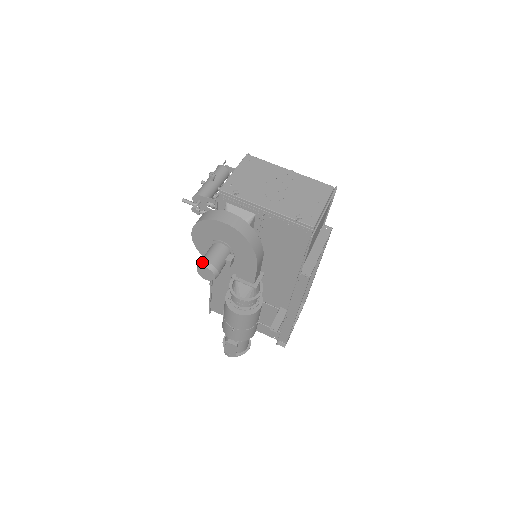
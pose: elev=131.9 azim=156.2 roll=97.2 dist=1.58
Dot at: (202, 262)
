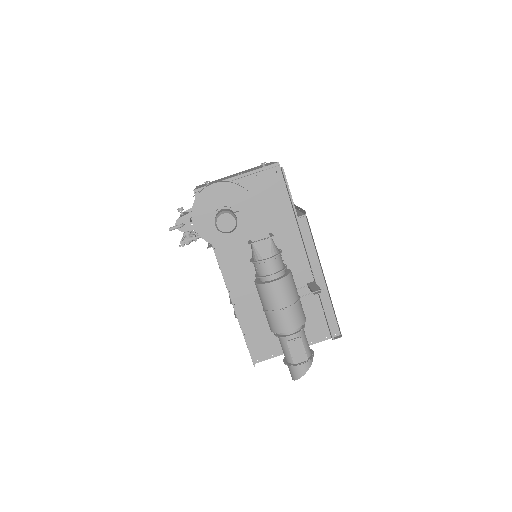
Dot at: (217, 215)
